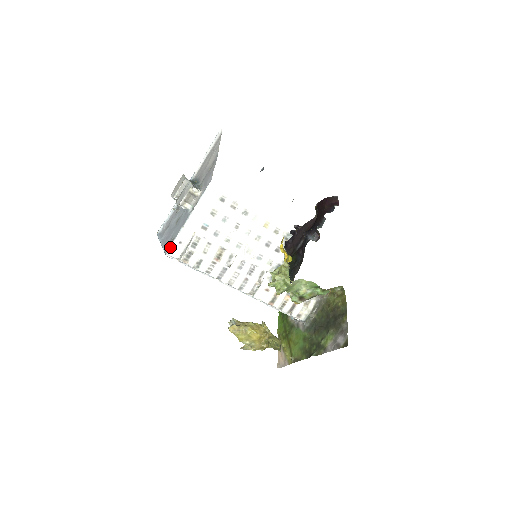
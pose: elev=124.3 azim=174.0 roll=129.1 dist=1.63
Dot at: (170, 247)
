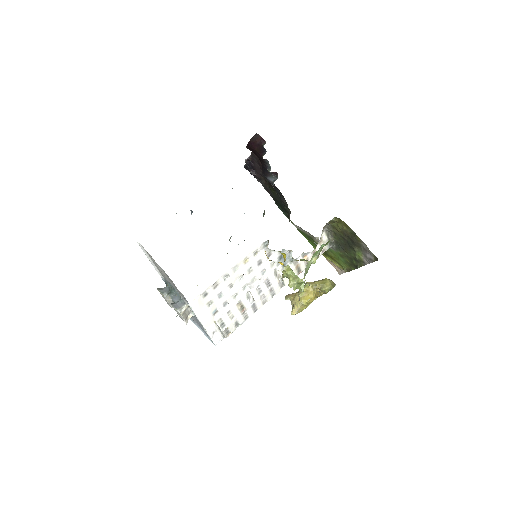
Dot at: (212, 341)
